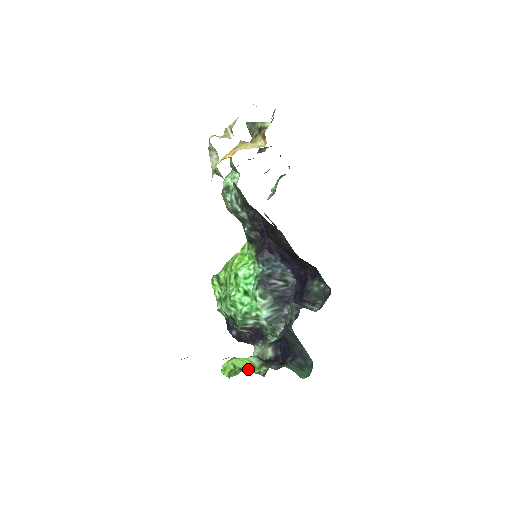
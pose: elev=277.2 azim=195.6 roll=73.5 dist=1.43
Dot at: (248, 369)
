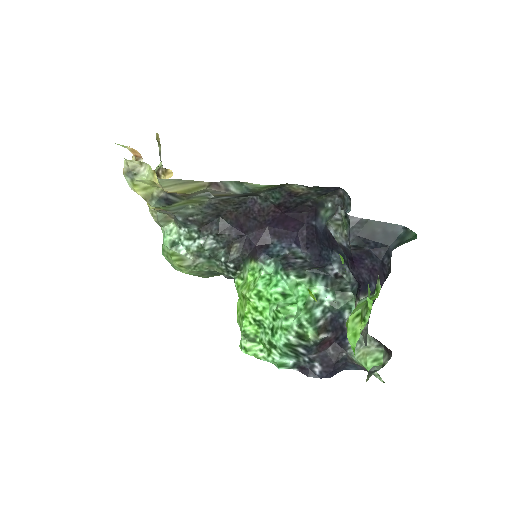
Dot at: occluded
